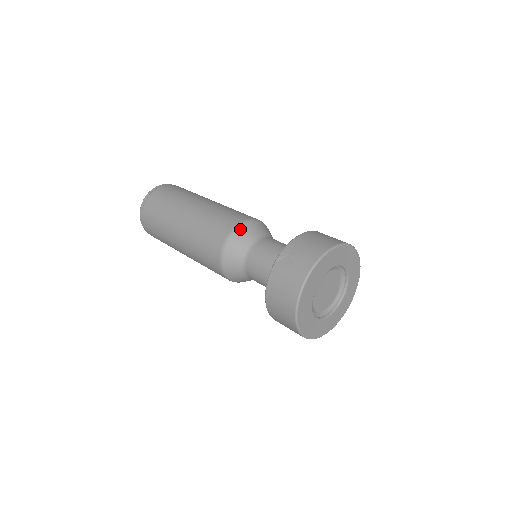
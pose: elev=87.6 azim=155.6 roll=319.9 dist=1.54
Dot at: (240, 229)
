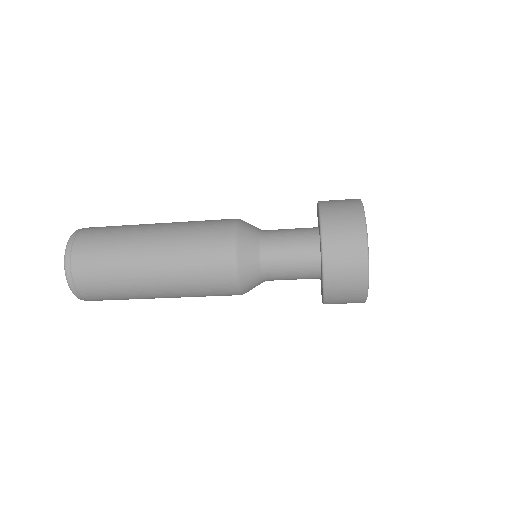
Dot at: (239, 243)
